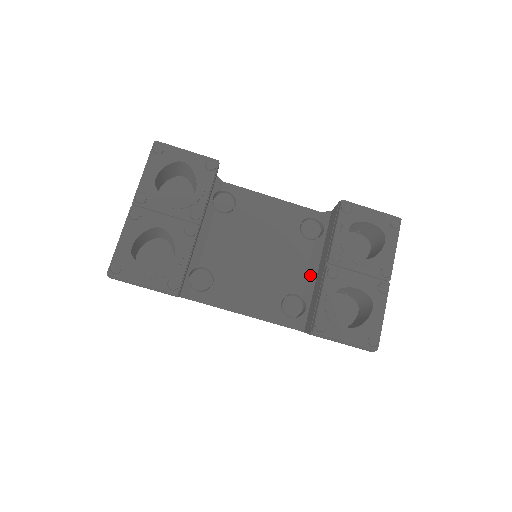
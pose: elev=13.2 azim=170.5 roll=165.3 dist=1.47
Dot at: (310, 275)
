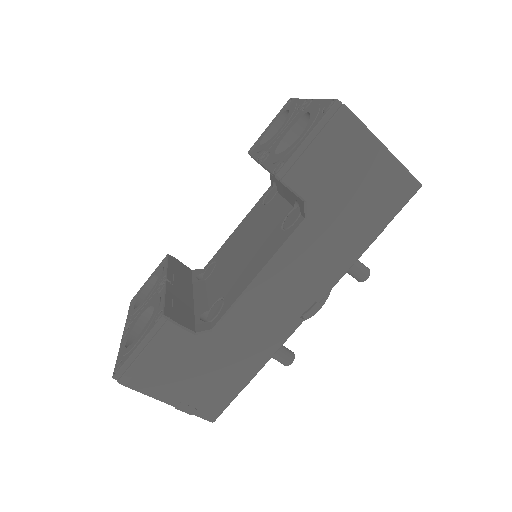
Dot at: (286, 196)
